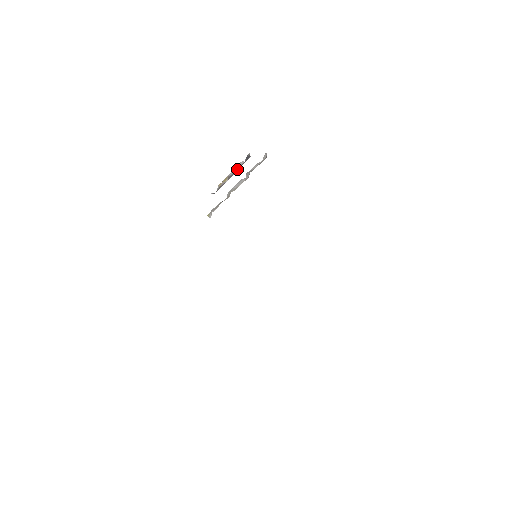
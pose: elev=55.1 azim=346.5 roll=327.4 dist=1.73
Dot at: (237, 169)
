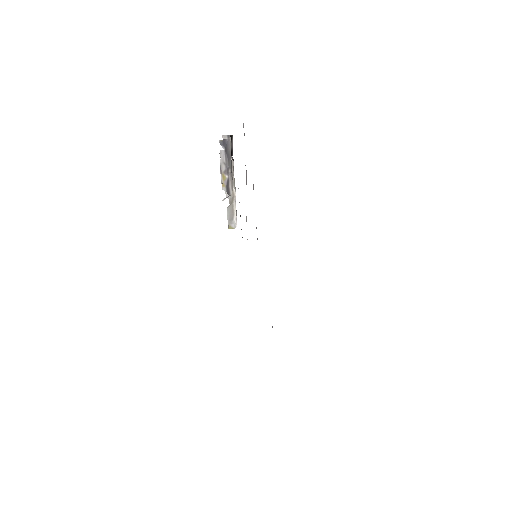
Dot at: (226, 159)
